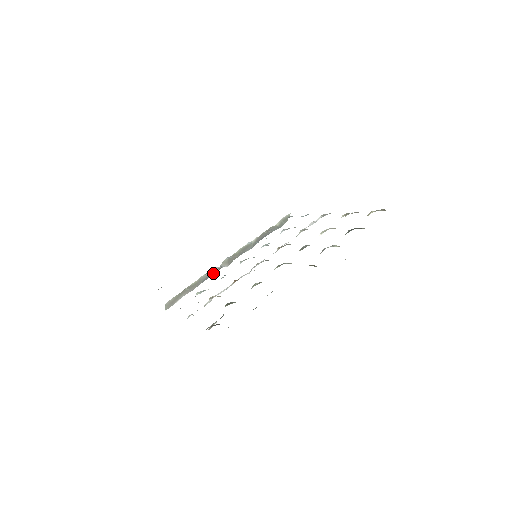
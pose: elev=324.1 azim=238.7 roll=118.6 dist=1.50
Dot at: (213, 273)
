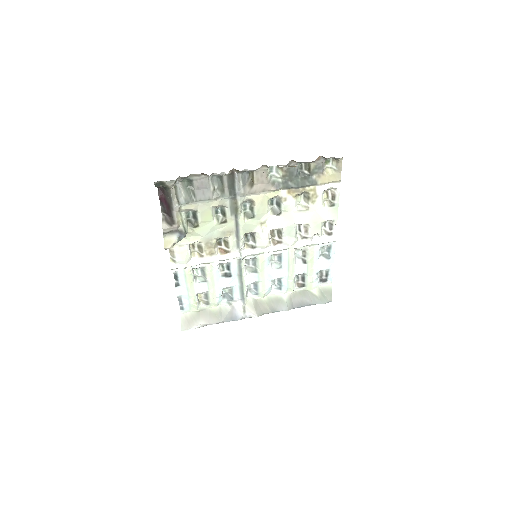
Dot at: (238, 315)
